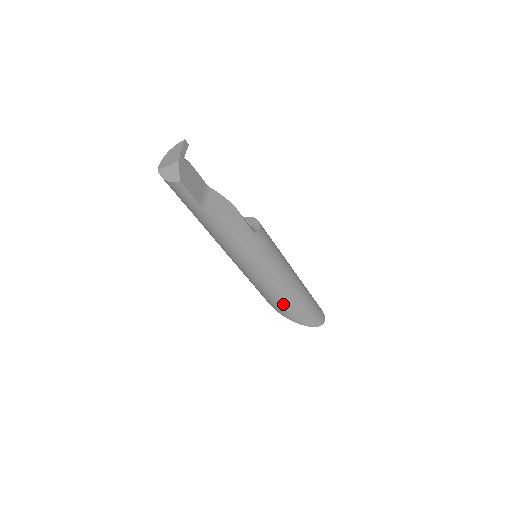
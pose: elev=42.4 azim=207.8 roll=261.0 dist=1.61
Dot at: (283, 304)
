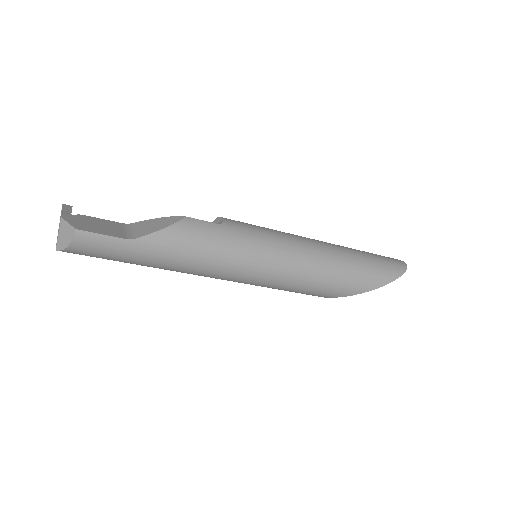
Dot at: (338, 278)
